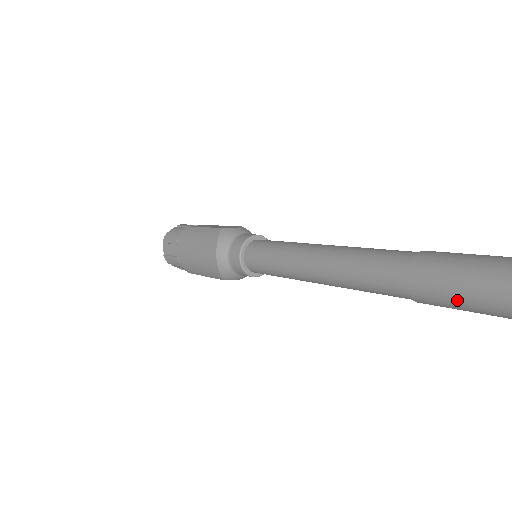
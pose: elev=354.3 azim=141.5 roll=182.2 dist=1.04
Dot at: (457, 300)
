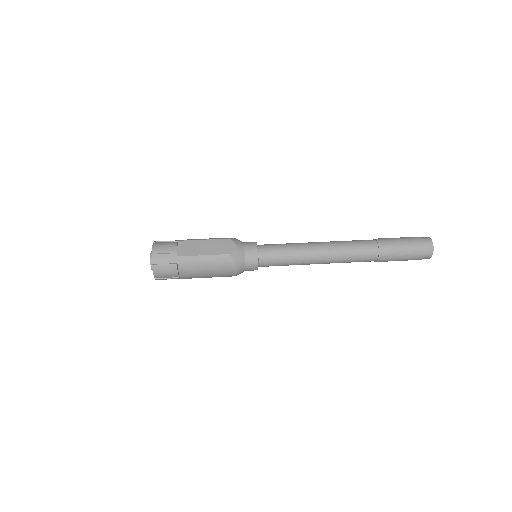
Dot at: occluded
